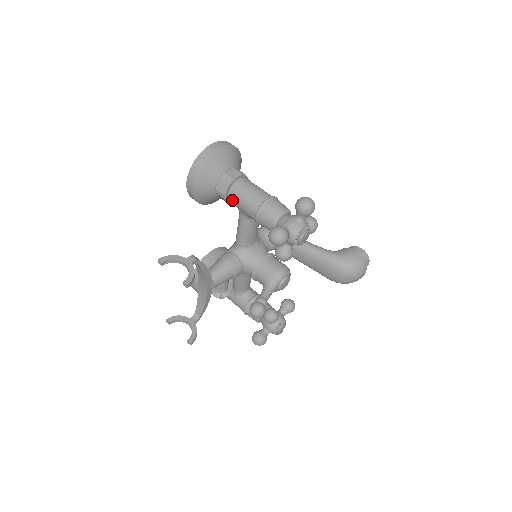
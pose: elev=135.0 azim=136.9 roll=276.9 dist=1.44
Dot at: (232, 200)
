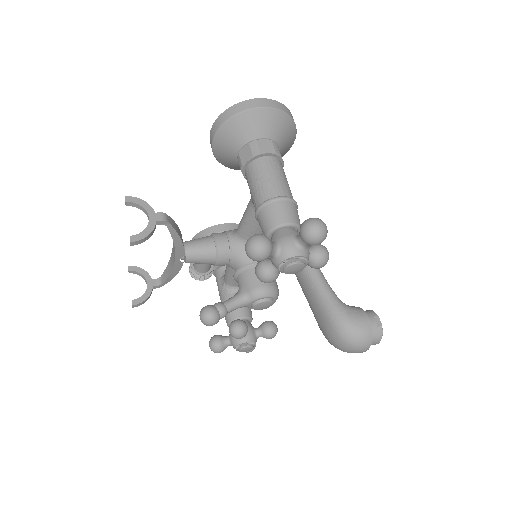
Dot at: (247, 176)
